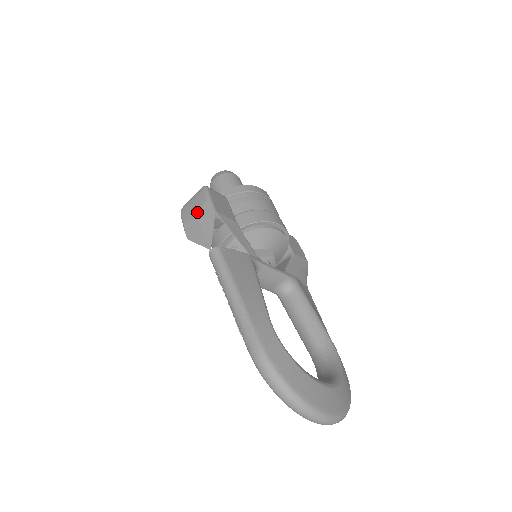
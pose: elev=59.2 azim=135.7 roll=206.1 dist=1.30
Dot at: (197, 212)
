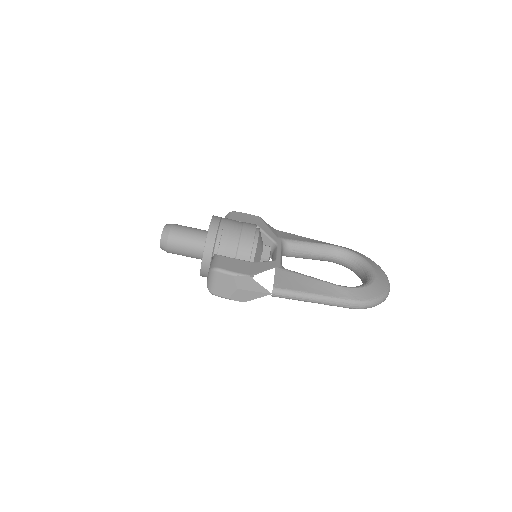
Dot at: (234, 287)
